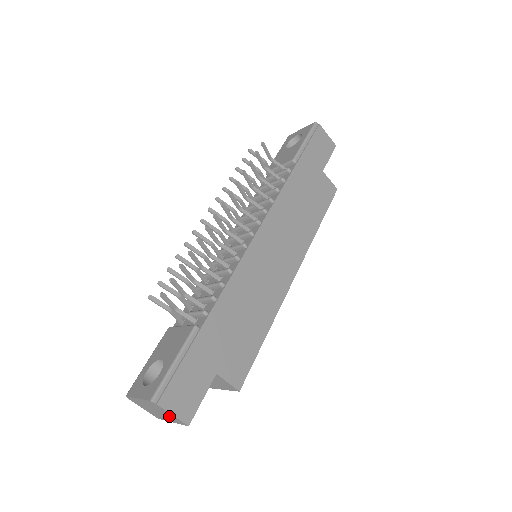
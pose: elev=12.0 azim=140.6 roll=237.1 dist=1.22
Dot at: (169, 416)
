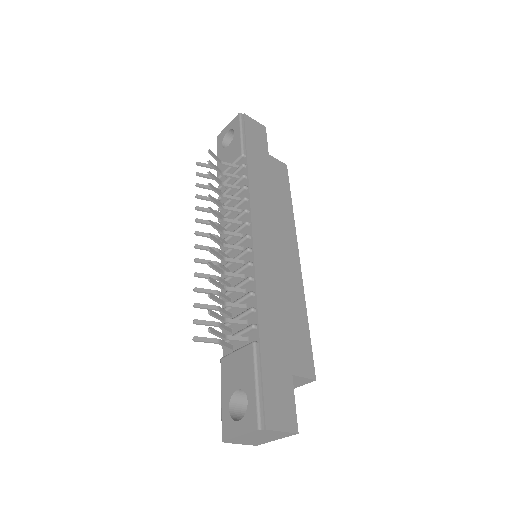
Dot at: (276, 435)
